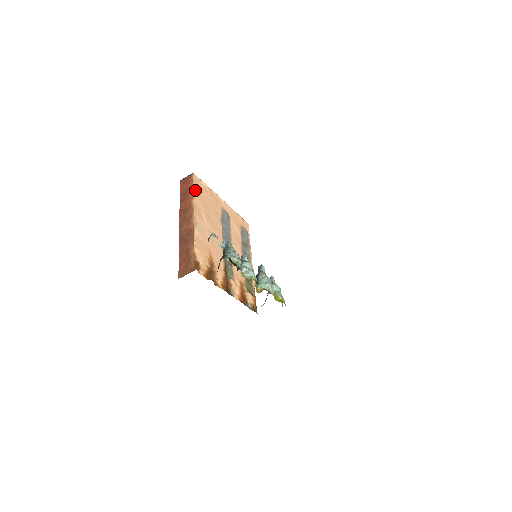
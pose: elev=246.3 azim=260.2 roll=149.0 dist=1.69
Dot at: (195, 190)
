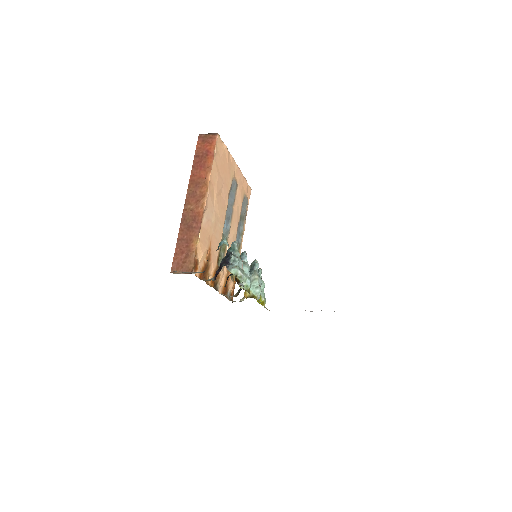
Dot at: (215, 159)
